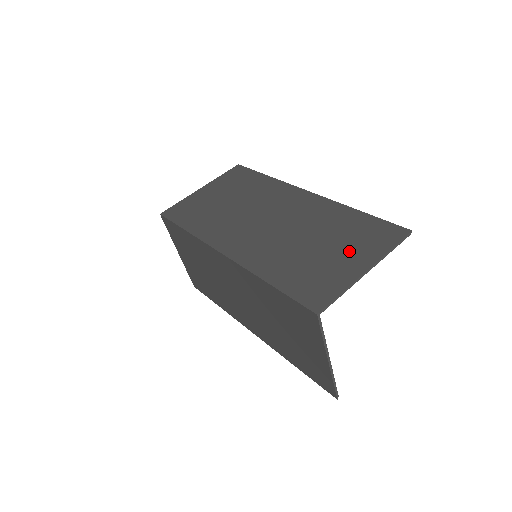
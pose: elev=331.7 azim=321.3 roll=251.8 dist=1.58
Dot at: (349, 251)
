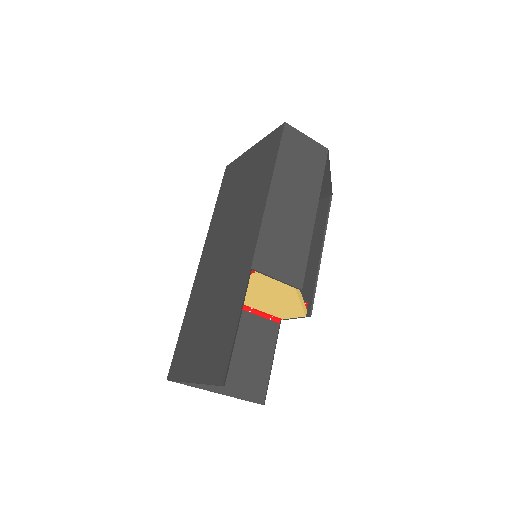
Dot at: (203, 351)
